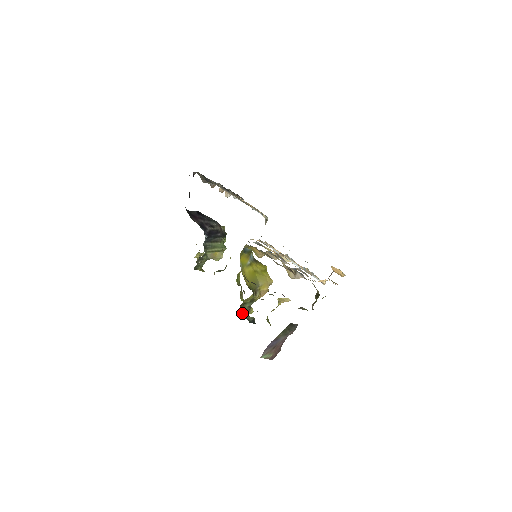
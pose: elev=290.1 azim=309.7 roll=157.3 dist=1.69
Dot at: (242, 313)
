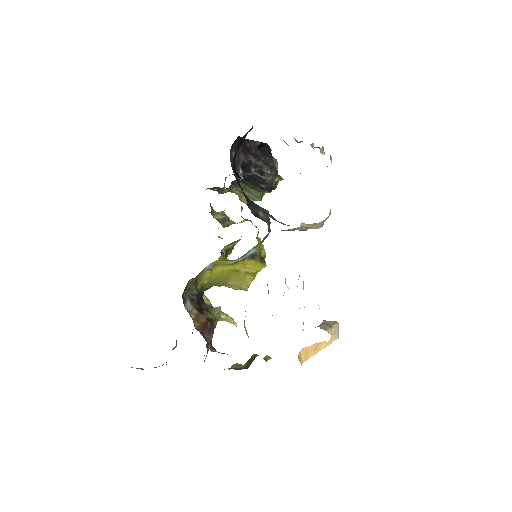
Dot at: occluded
